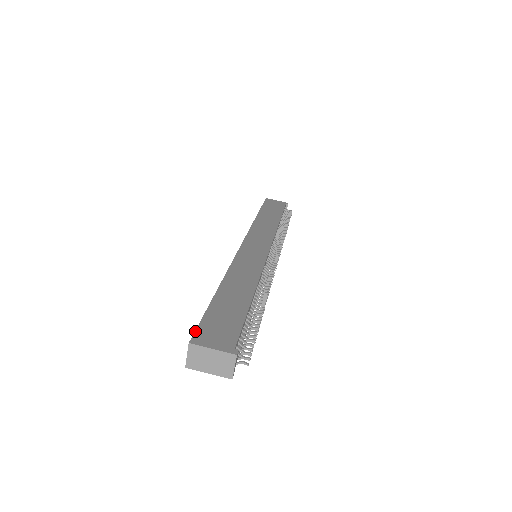
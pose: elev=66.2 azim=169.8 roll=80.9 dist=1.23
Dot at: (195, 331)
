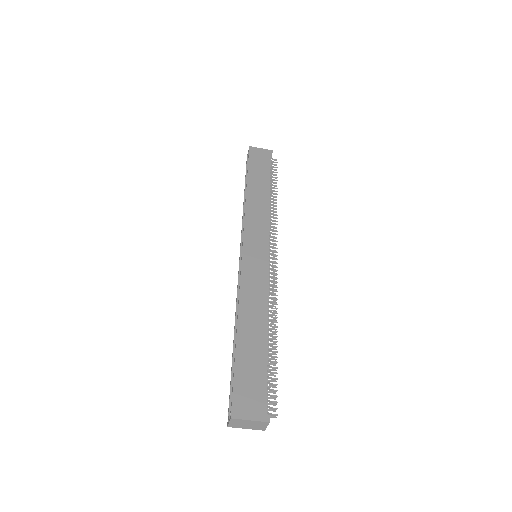
Dot at: (232, 401)
